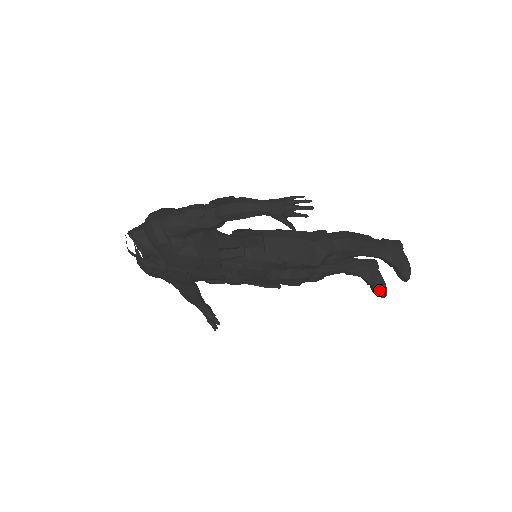
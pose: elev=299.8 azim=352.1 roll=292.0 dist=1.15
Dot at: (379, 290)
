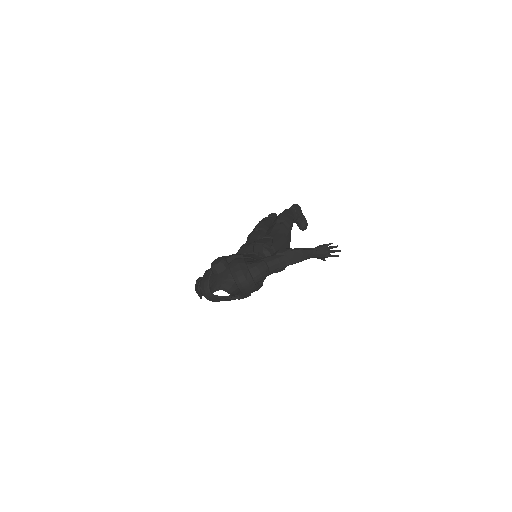
Dot at: occluded
